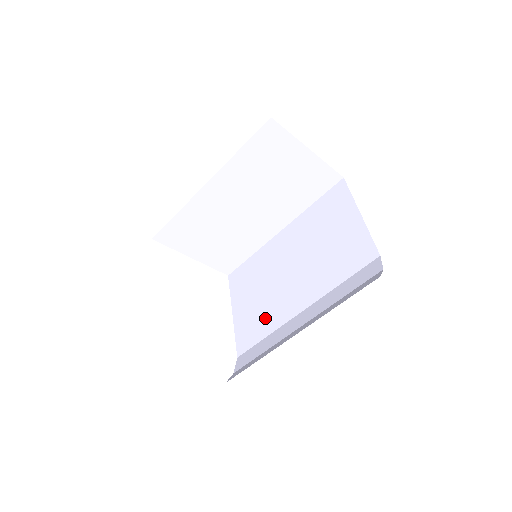
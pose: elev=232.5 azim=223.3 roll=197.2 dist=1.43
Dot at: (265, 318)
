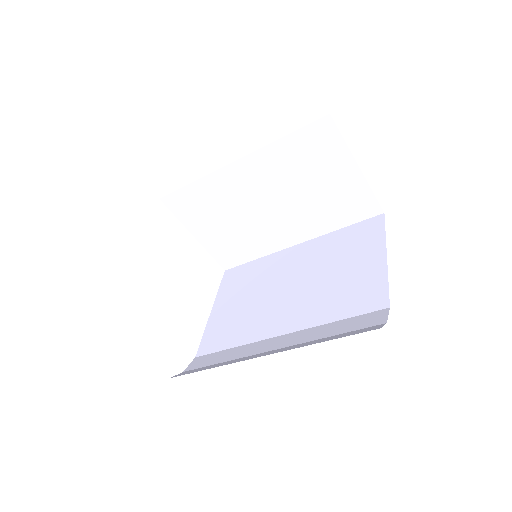
Dot at: (241, 327)
